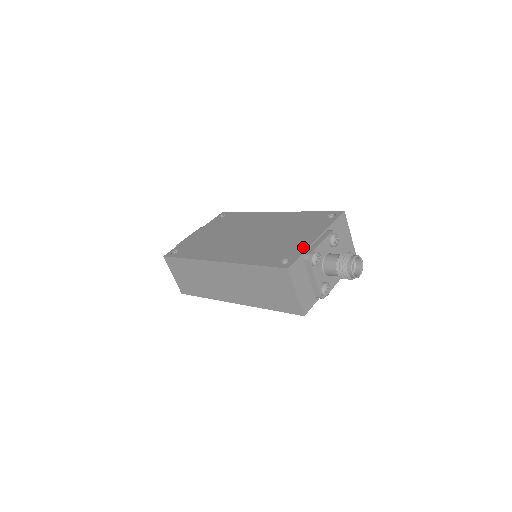
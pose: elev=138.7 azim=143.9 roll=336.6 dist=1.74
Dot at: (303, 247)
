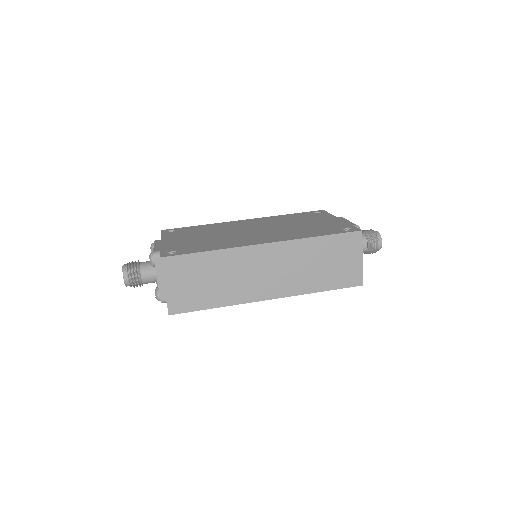
Dot at: (342, 223)
